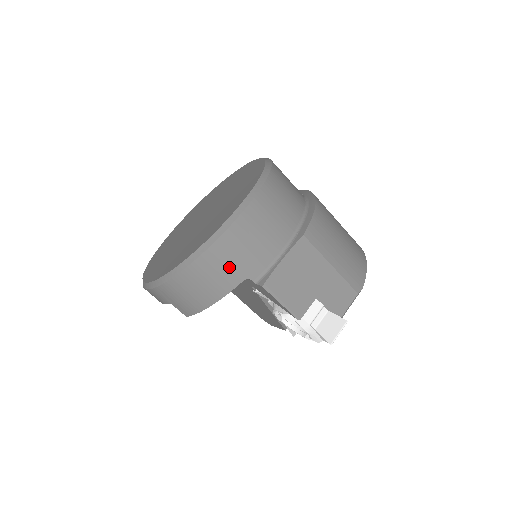
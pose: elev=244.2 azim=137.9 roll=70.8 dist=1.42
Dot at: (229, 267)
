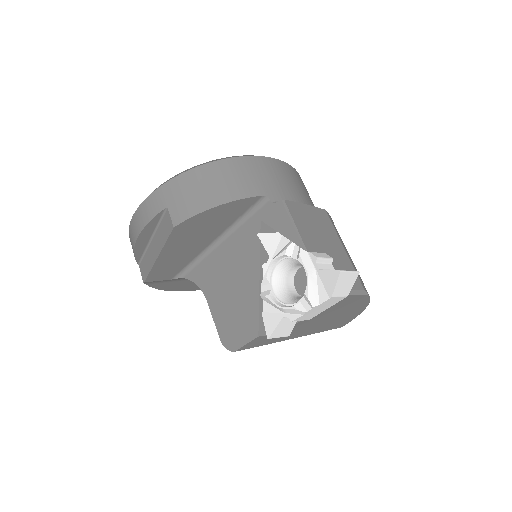
Dot at: (255, 179)
